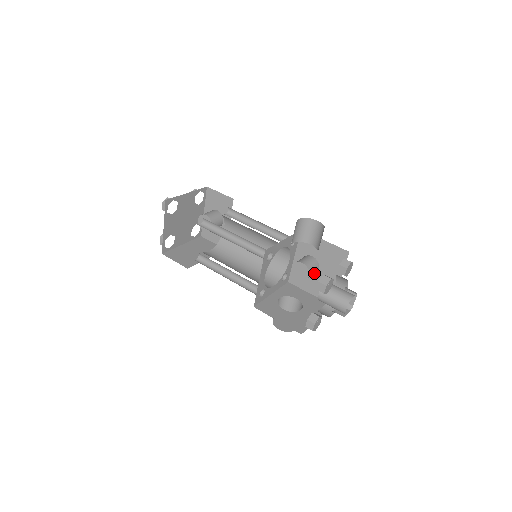
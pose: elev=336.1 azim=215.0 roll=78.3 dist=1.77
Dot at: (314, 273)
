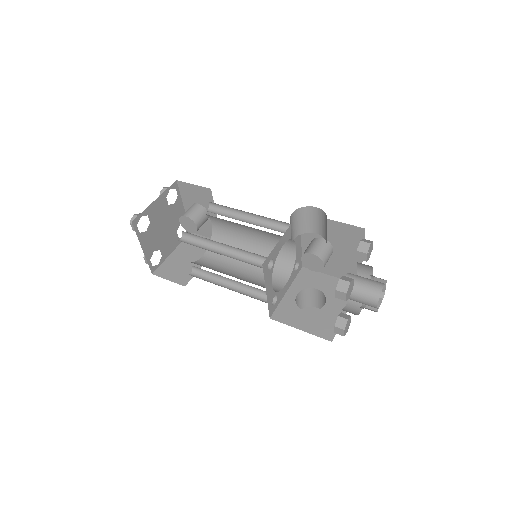
Dot at: (329, 257)
